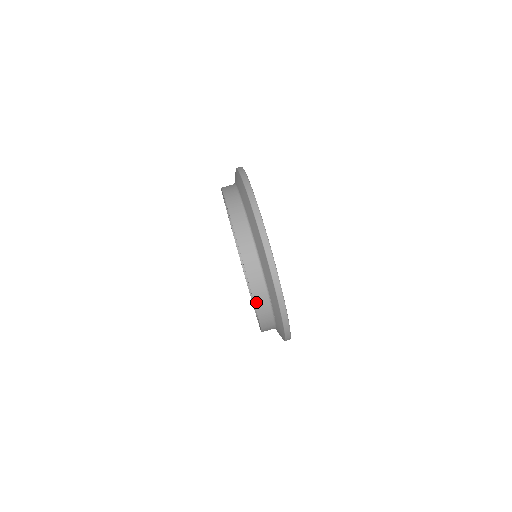
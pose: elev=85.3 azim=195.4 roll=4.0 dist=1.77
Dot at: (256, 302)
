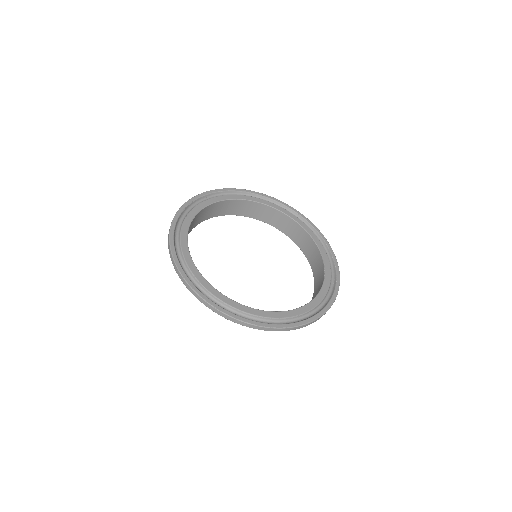
Dot at: occluded
